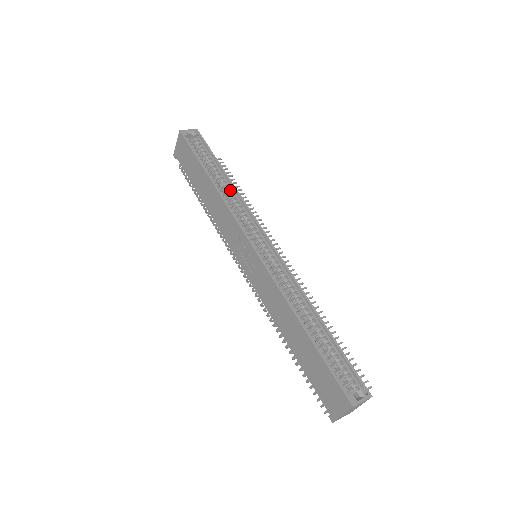
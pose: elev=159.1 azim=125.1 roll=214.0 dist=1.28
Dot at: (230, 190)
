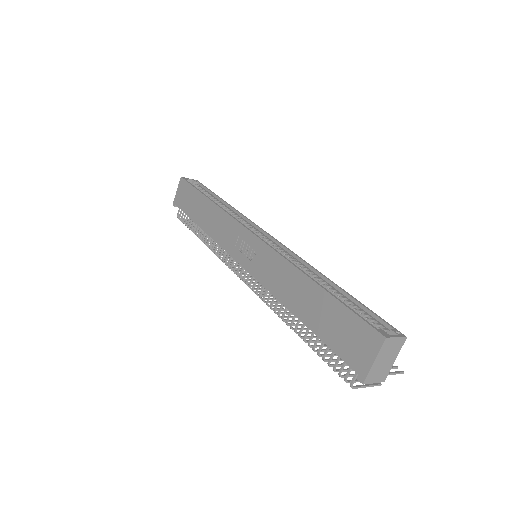
Dot at: (228, 210)
